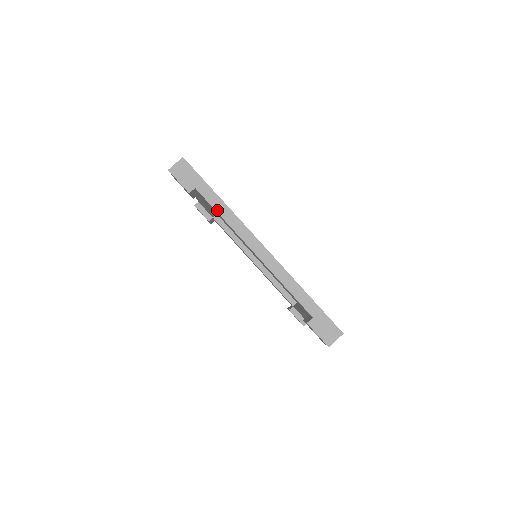
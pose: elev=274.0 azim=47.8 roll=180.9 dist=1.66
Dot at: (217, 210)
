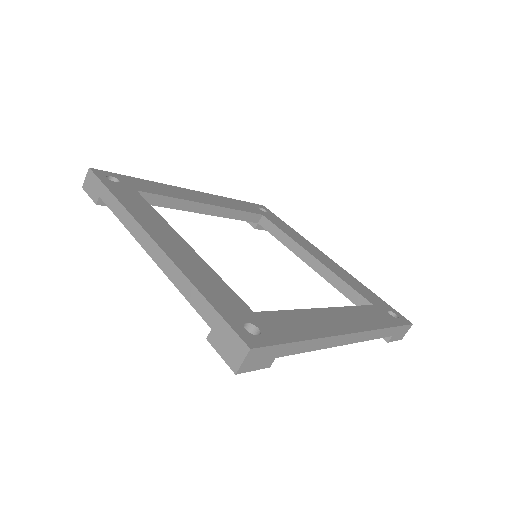
Dot at: (305, 351)
